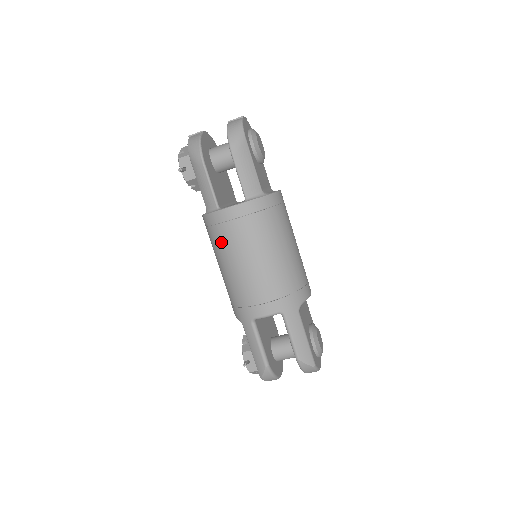
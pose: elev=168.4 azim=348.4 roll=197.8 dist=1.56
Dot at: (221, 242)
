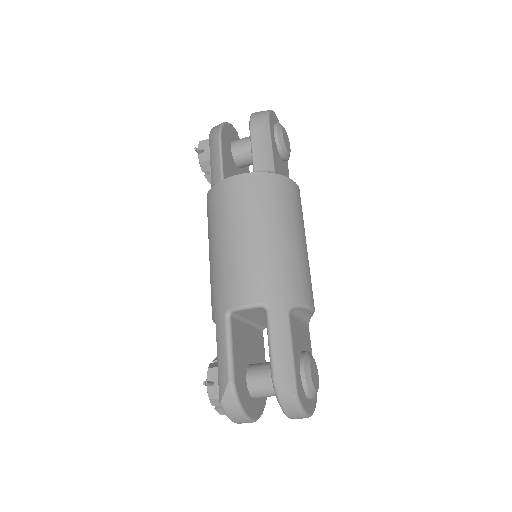
Dot at: (216, 217)
